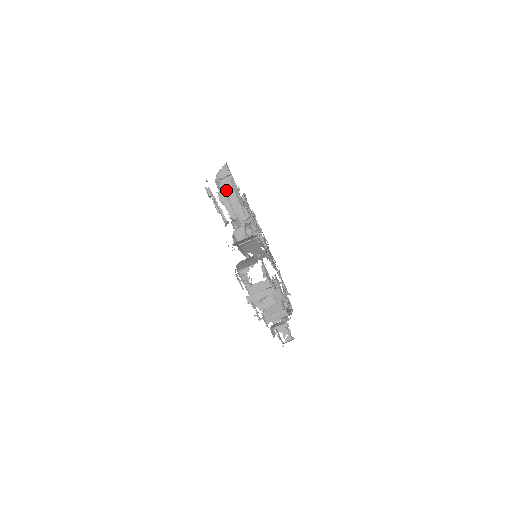
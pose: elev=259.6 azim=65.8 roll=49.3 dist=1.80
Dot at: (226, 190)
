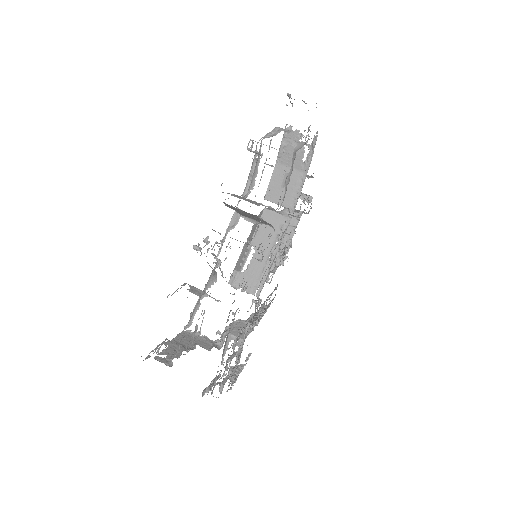
Dot at: (307, 175)
